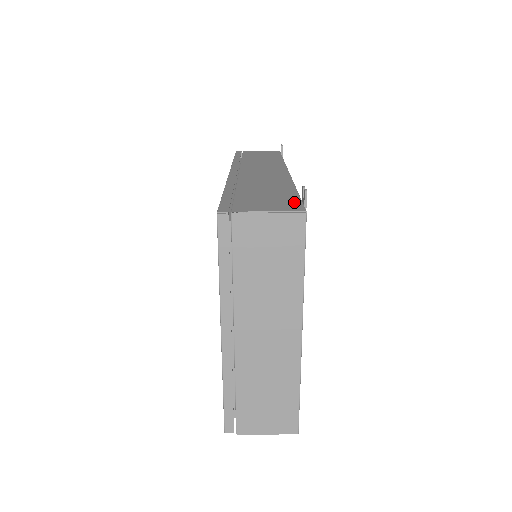
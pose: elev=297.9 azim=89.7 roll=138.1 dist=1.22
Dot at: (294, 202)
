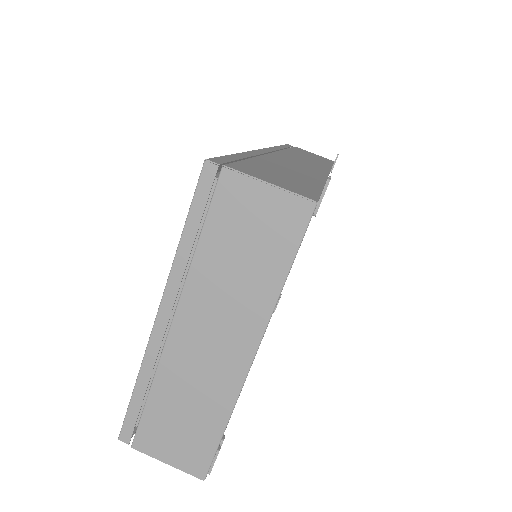
Dot at: (310, 190)
